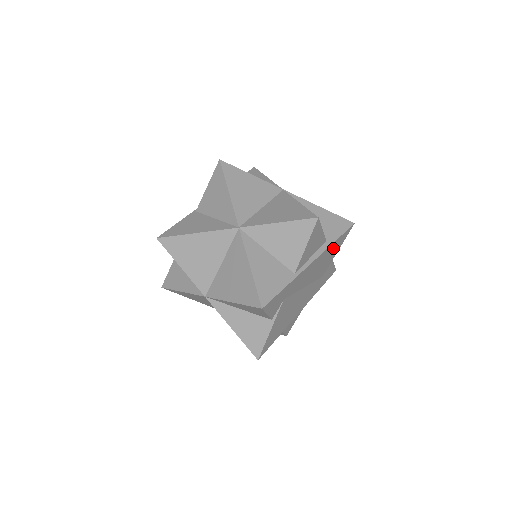
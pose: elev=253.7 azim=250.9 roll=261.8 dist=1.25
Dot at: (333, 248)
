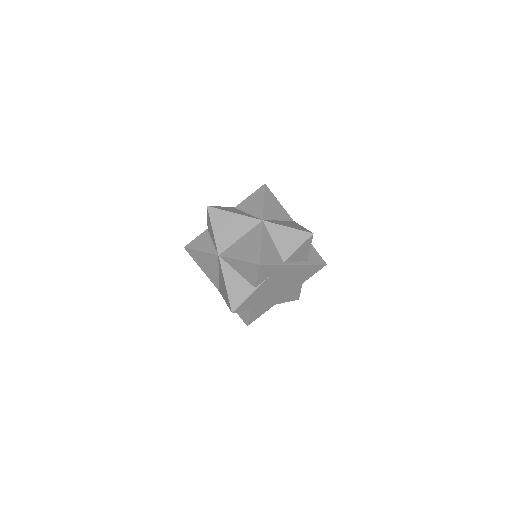
Dot at: (308, 270)
